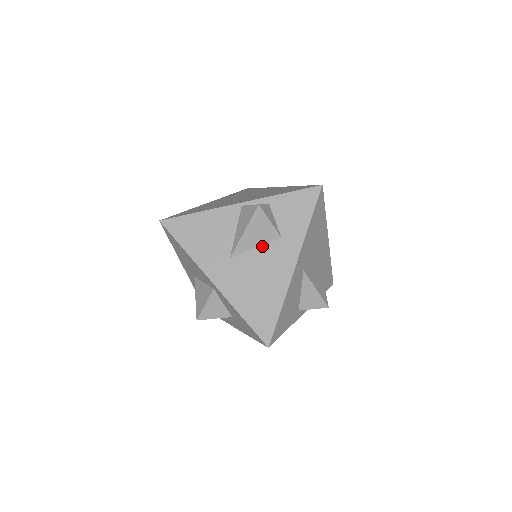
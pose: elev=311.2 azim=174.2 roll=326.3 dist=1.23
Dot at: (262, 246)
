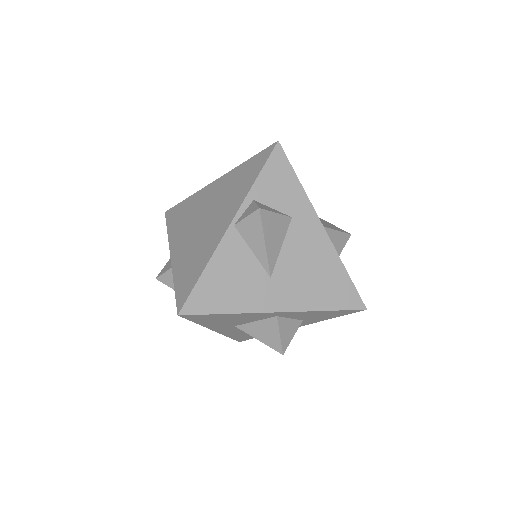
Dot at: (284, 240)
